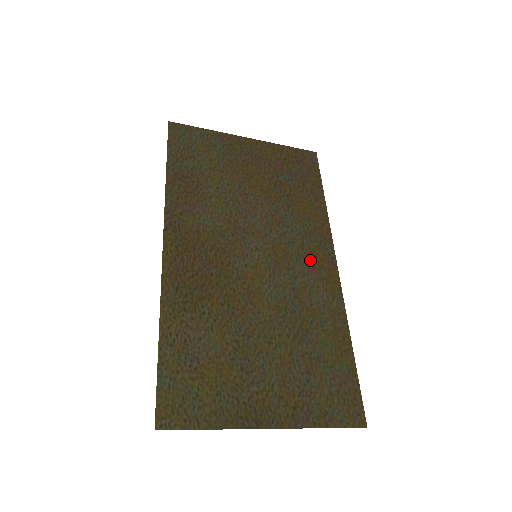
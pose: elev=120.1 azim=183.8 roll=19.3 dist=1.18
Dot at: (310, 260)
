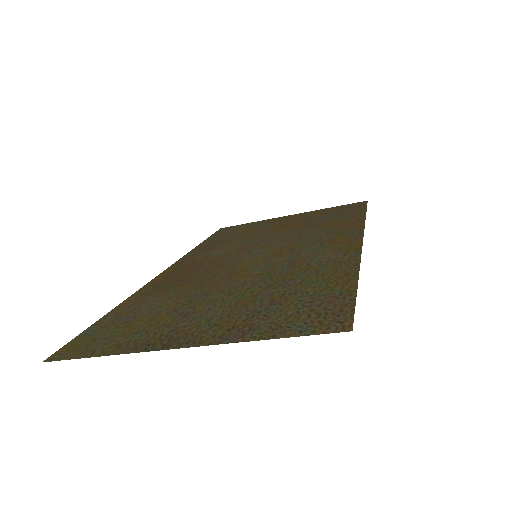
Dot at: (324, 244)
